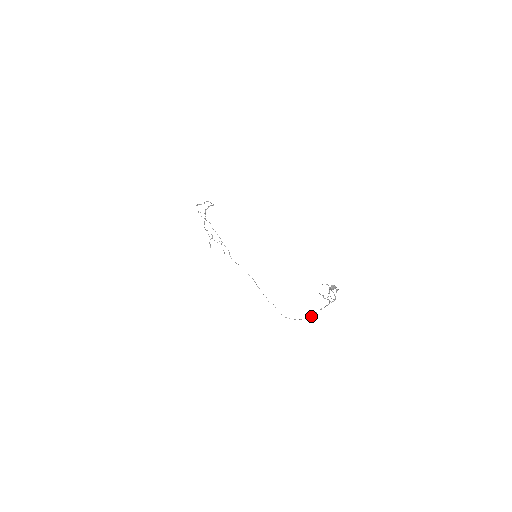
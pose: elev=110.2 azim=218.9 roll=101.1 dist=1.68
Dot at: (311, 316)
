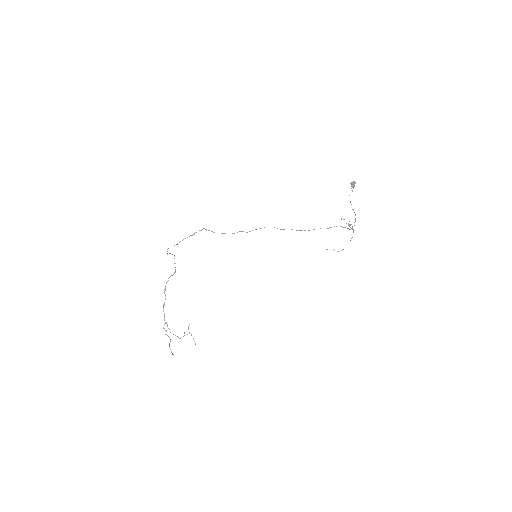
Dot at: (350, 229)
